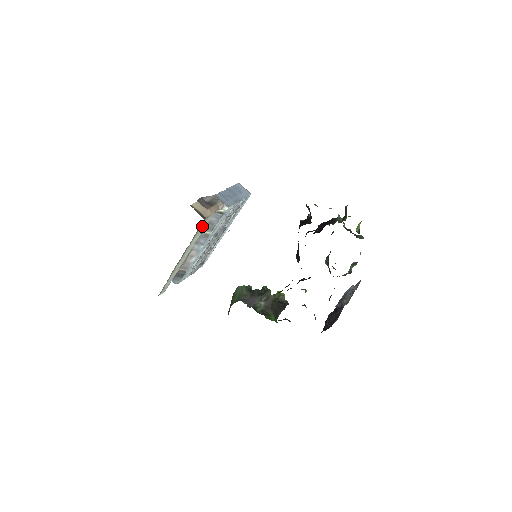
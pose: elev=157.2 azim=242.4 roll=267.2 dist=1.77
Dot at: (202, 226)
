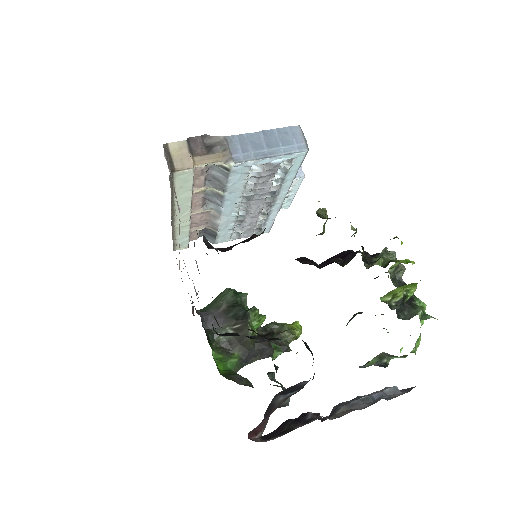
Dot at: (181, 181)
